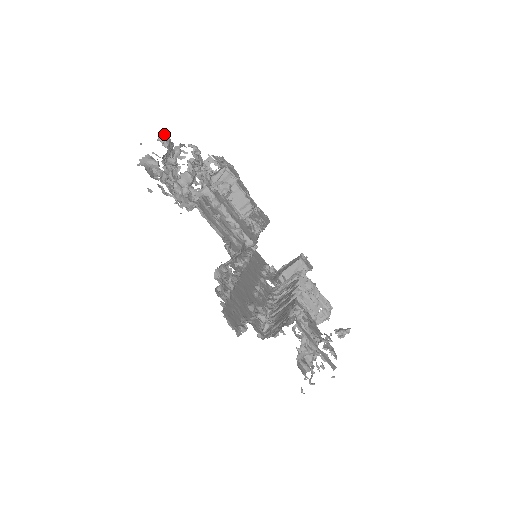
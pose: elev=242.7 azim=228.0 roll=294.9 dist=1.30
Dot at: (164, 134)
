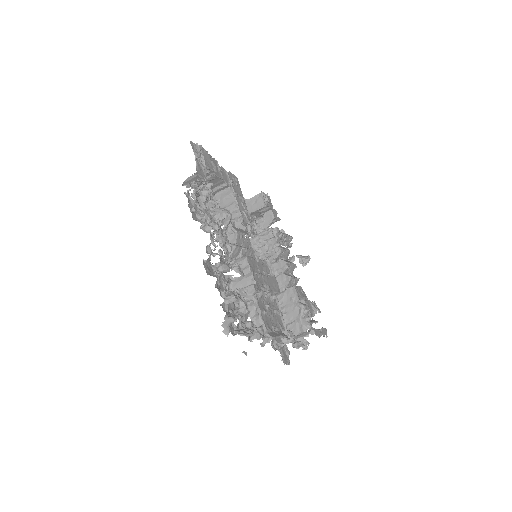
Dot at: (236, 300)
